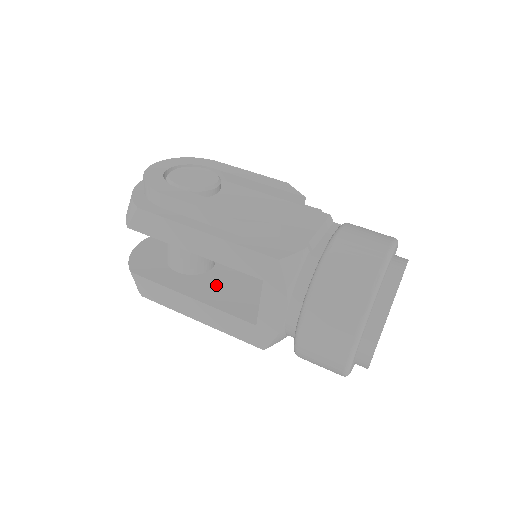
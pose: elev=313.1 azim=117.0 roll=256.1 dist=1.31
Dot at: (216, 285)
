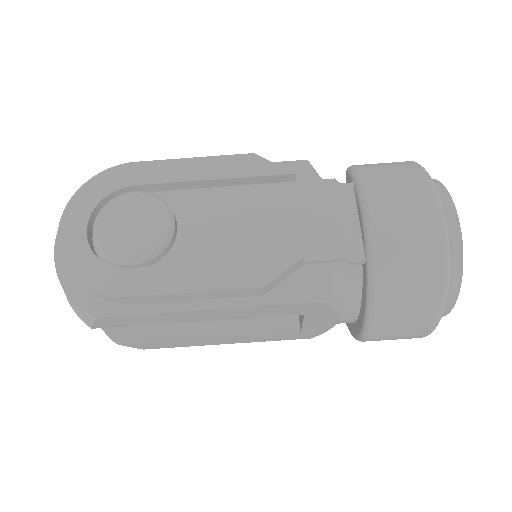
Dot at: occluded
